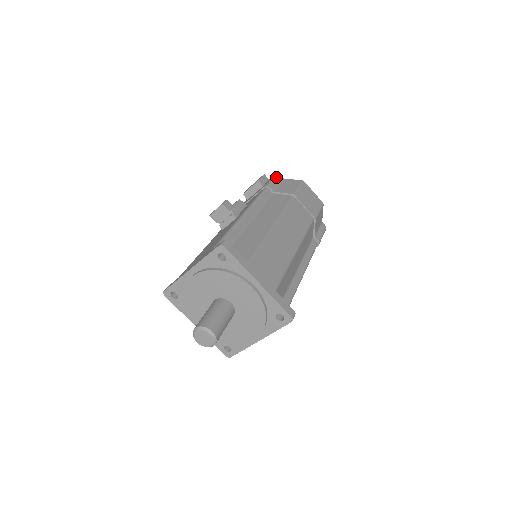
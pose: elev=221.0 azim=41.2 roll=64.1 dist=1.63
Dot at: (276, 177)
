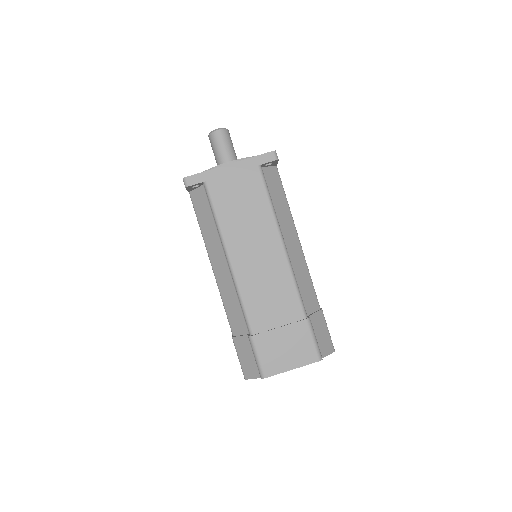
Dot at: occluded
